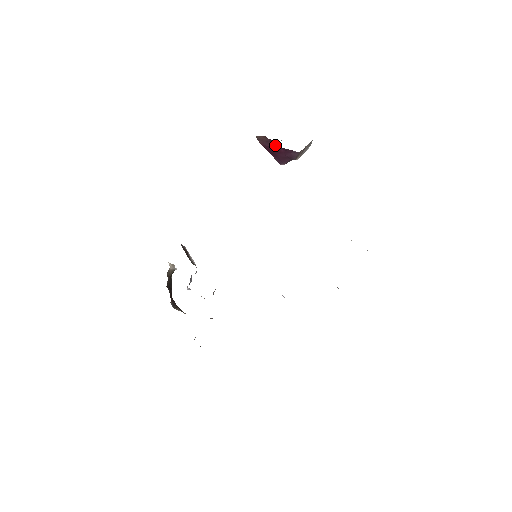
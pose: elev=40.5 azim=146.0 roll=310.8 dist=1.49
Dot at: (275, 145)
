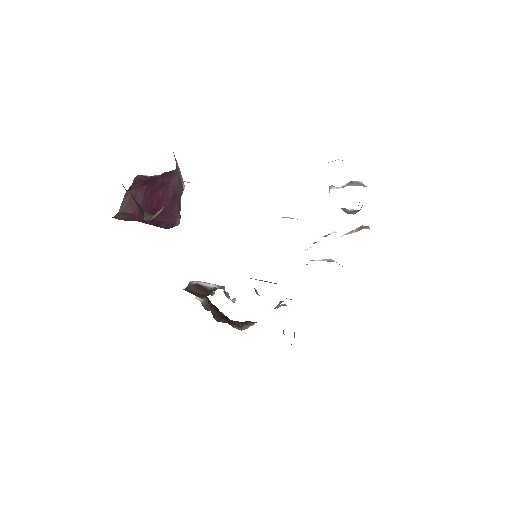
Dot at: (146, 190)
